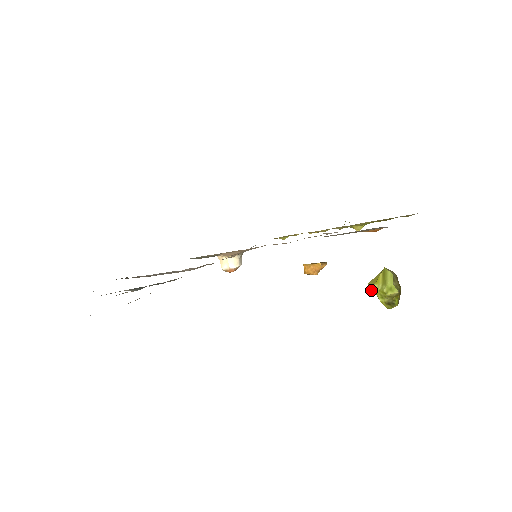
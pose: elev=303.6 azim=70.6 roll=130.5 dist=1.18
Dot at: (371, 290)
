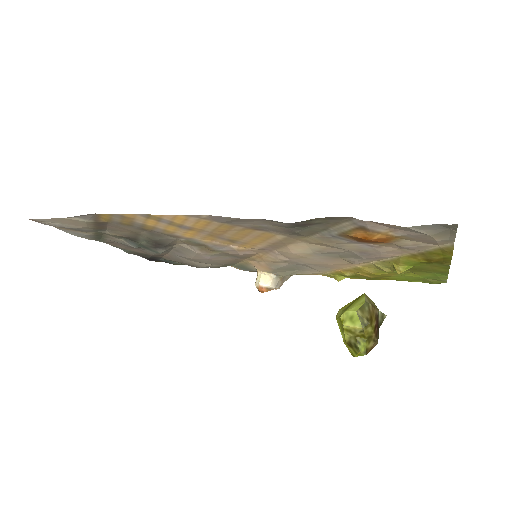
Dot at: occluded
